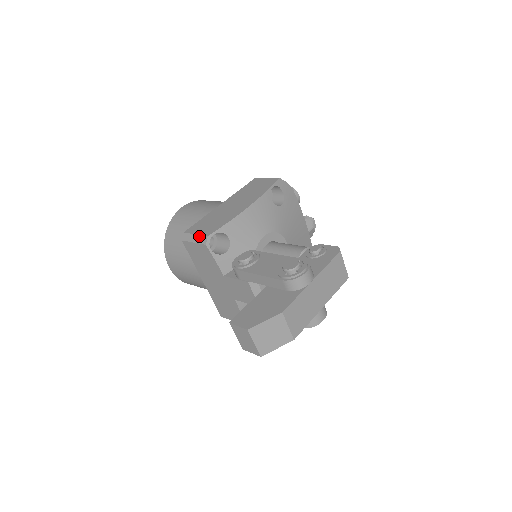
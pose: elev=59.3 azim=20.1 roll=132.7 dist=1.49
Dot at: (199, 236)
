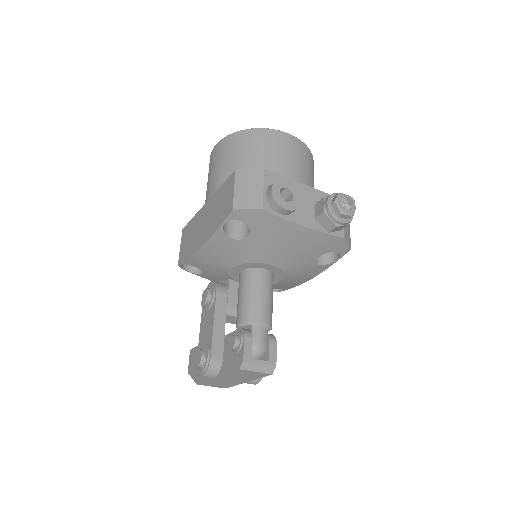
Dot at: (179, 254)
